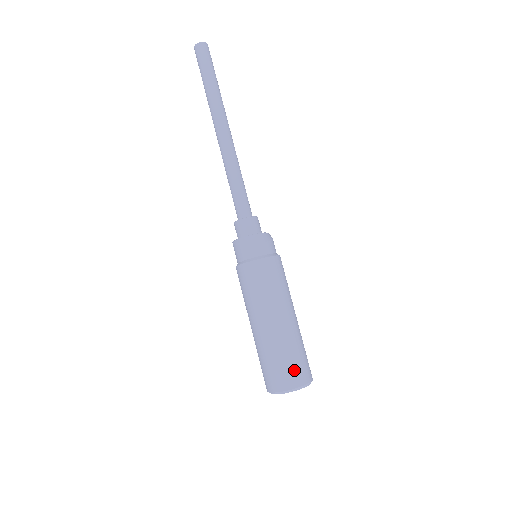
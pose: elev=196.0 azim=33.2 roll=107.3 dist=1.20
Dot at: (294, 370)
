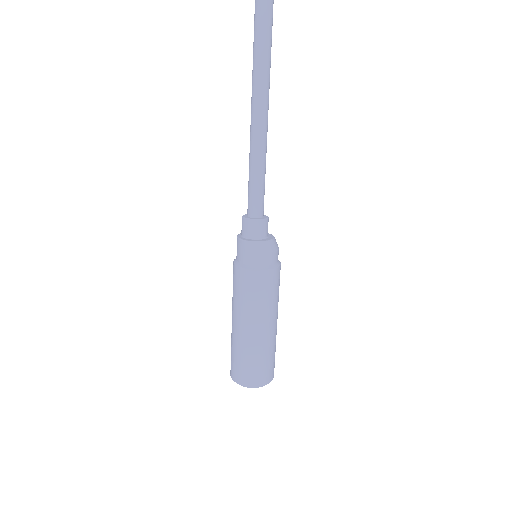
Dot at: (273, 366)
